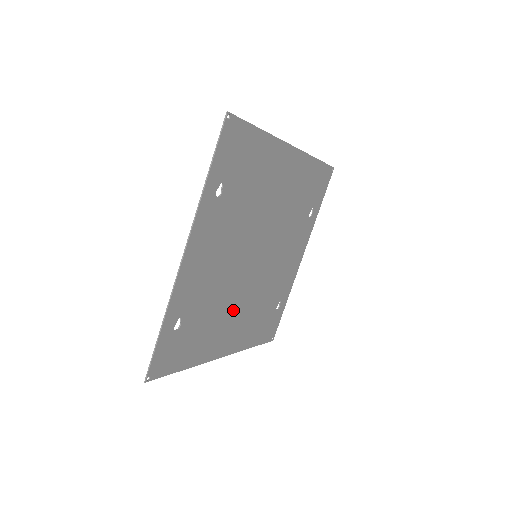
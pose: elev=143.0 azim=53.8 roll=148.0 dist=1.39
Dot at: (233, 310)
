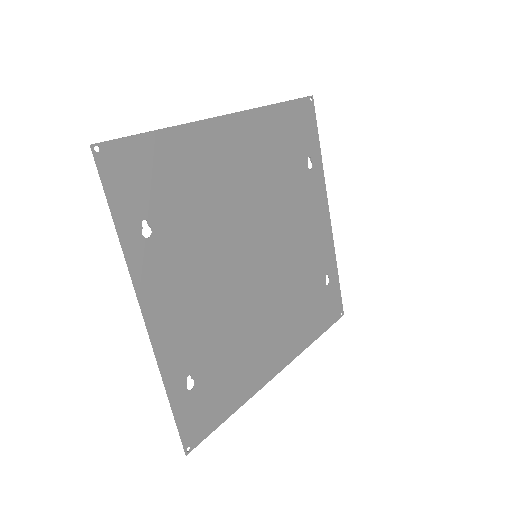
Dot at: (262, 324)
